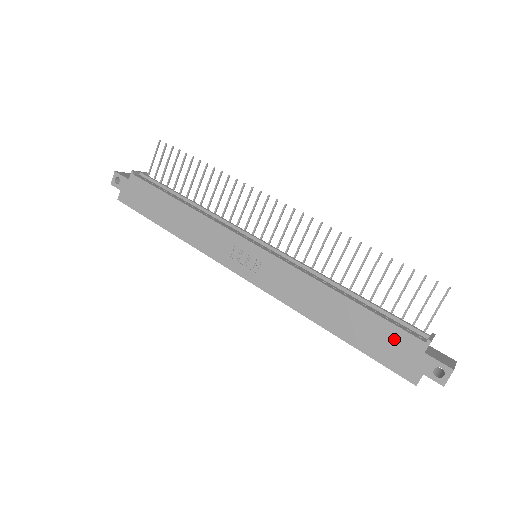
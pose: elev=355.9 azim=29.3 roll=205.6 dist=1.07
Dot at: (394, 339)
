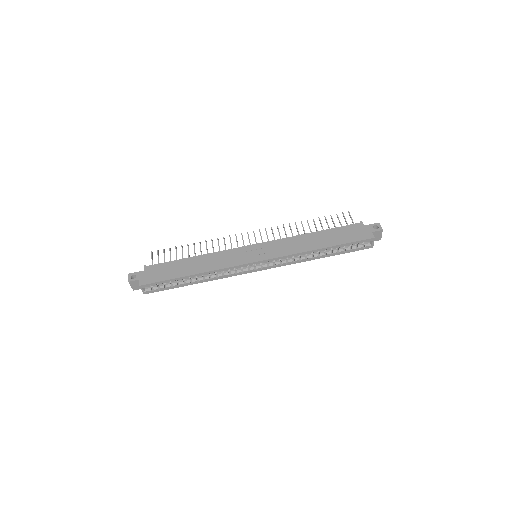
Dot at: (349, 230)
